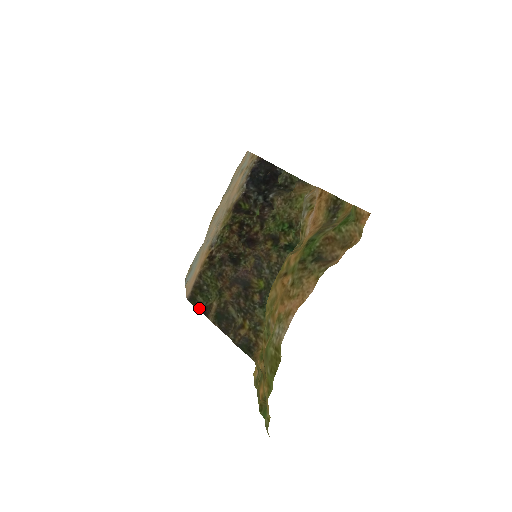
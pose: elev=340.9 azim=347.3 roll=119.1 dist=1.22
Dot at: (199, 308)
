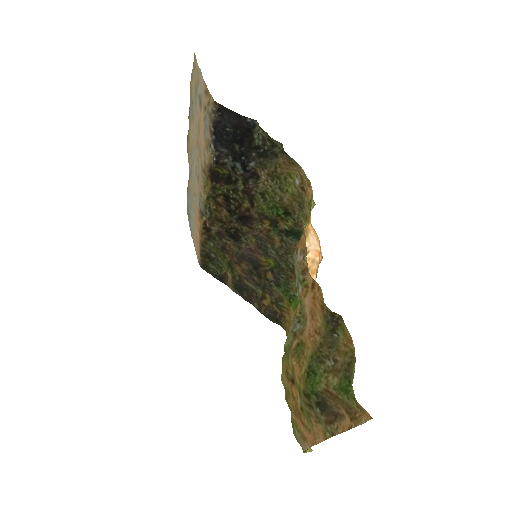
Dot at: (215, 276)
